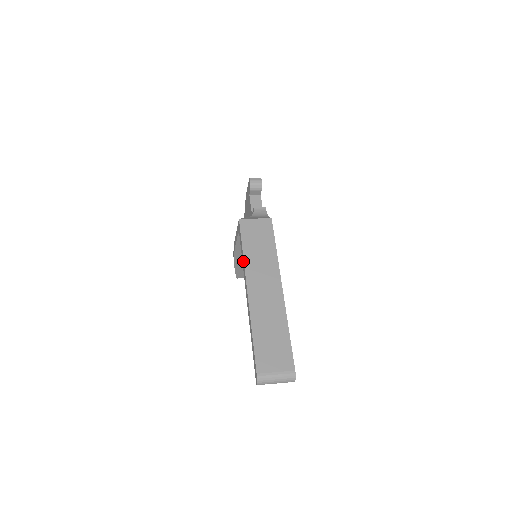
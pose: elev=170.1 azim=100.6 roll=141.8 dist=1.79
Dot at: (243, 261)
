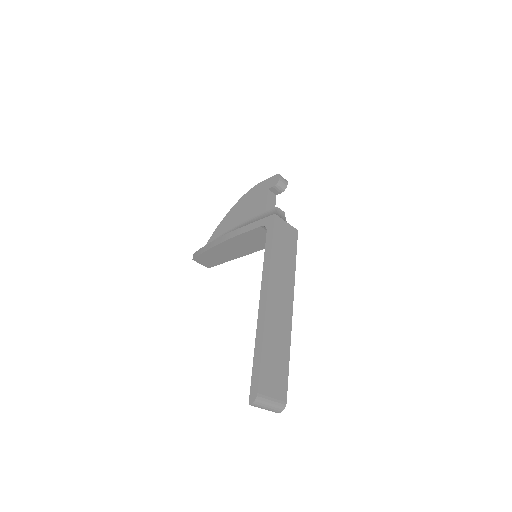
Dot at: (269, 261)
